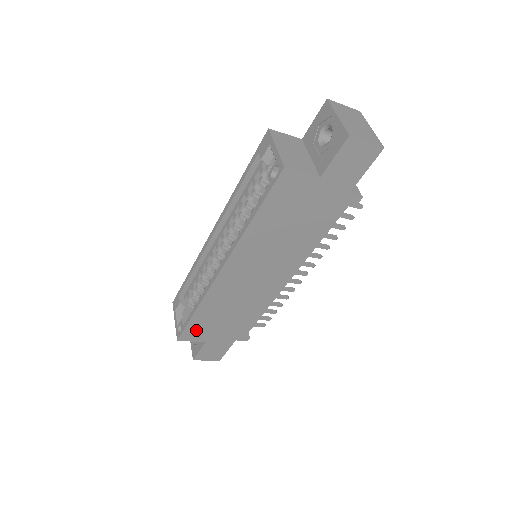
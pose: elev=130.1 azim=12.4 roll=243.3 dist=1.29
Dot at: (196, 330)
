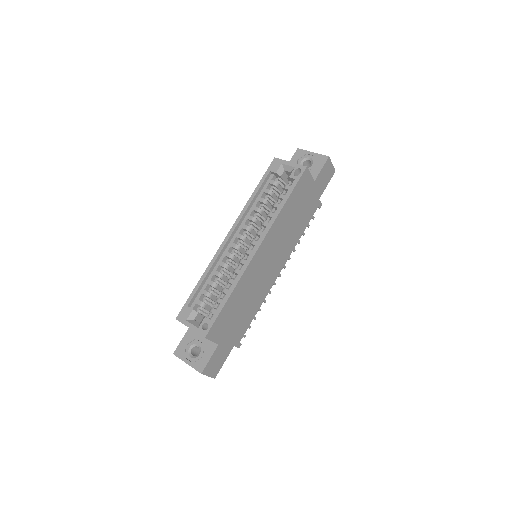
Dot at: (220, 324)
